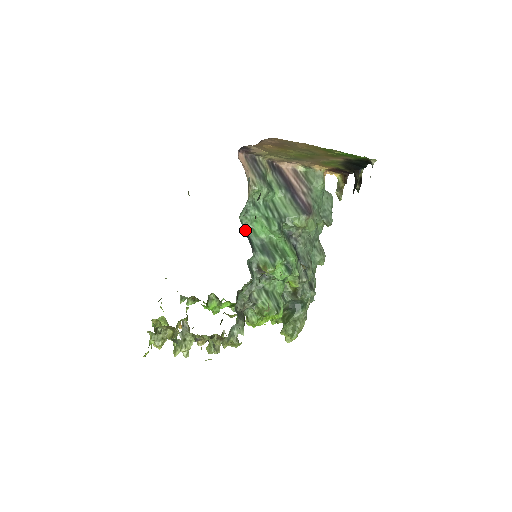
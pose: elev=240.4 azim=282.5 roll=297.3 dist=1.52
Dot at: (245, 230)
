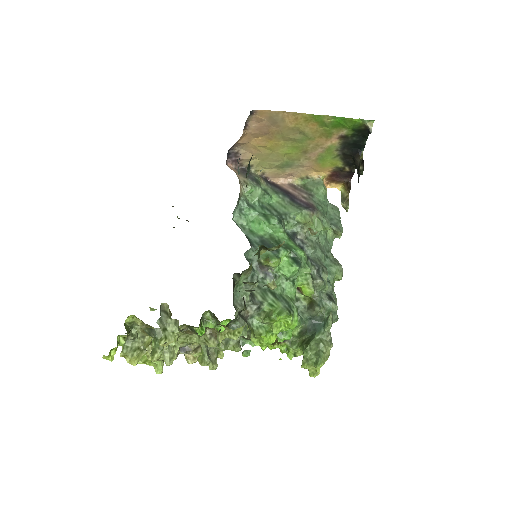
Dot at: occluded
